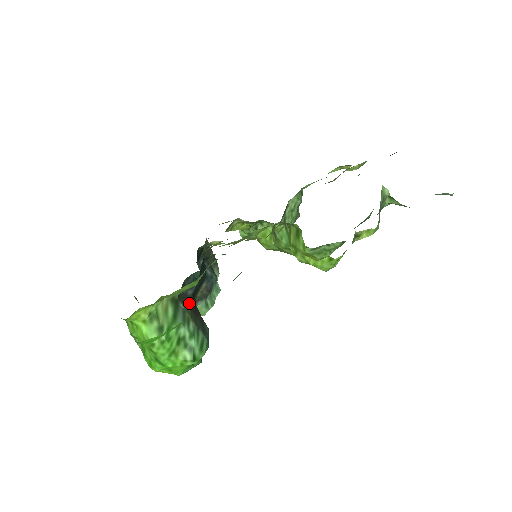
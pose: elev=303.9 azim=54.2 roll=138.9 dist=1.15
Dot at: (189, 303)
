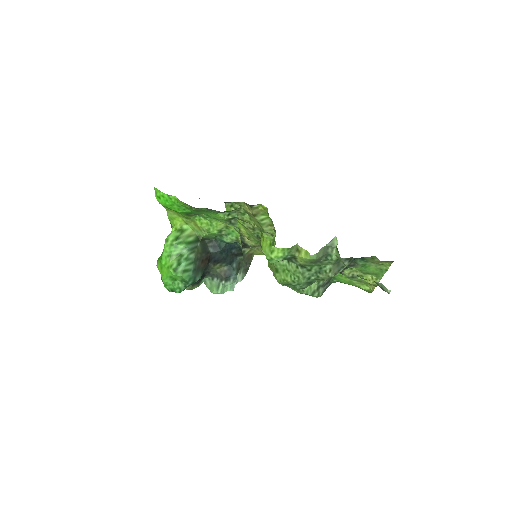
Dot at: (204, 250)
